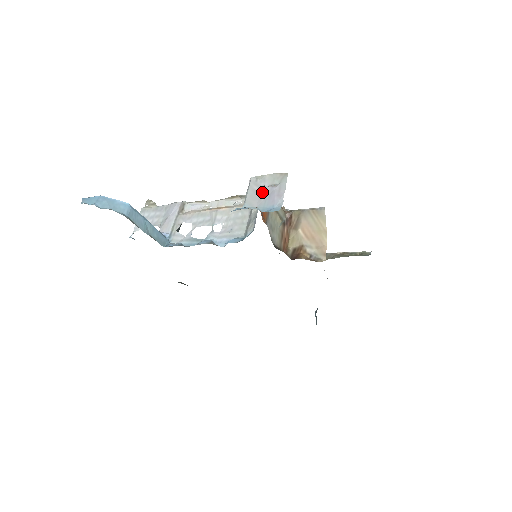
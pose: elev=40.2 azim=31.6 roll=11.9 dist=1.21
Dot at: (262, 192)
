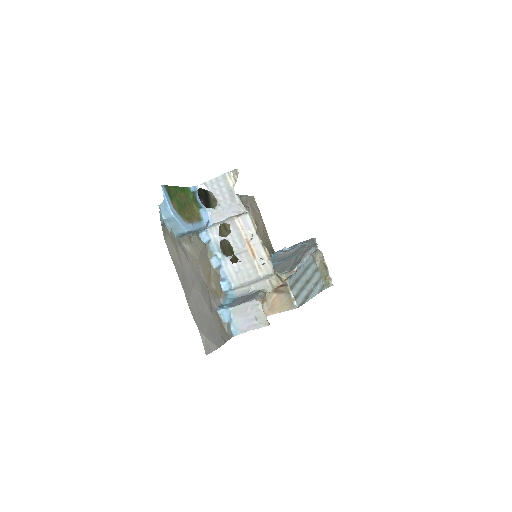
Dot at: (248, 314)
